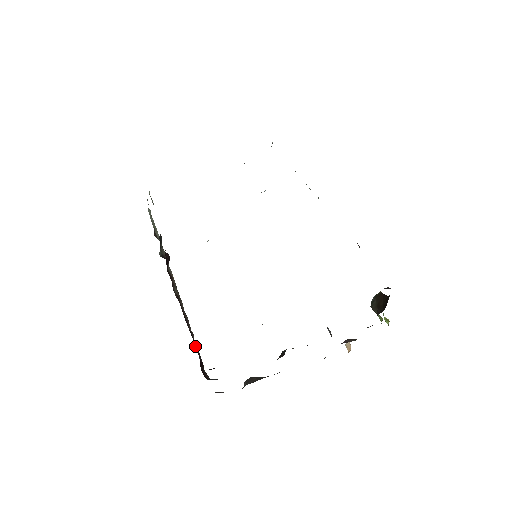
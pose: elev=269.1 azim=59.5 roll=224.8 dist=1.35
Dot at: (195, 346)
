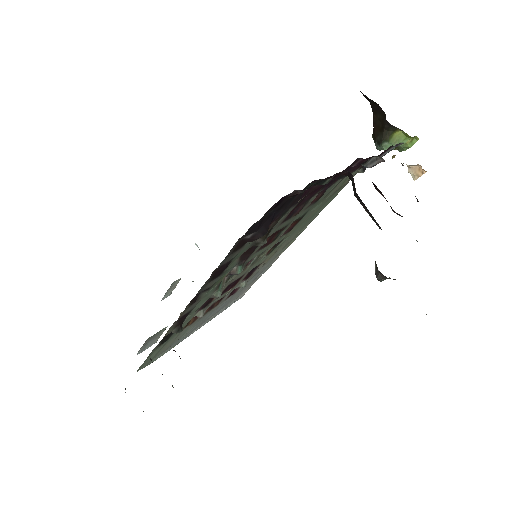
Dot at: occluded
